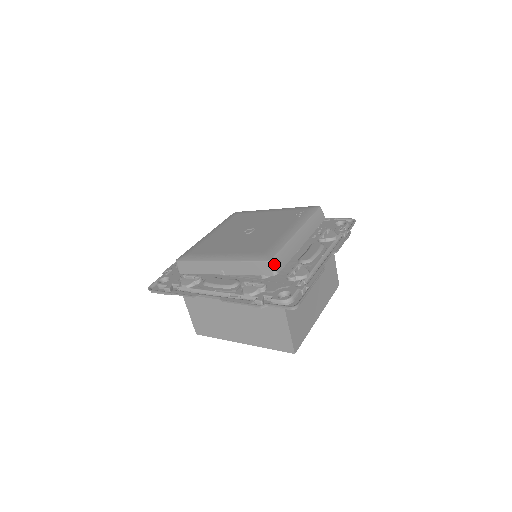
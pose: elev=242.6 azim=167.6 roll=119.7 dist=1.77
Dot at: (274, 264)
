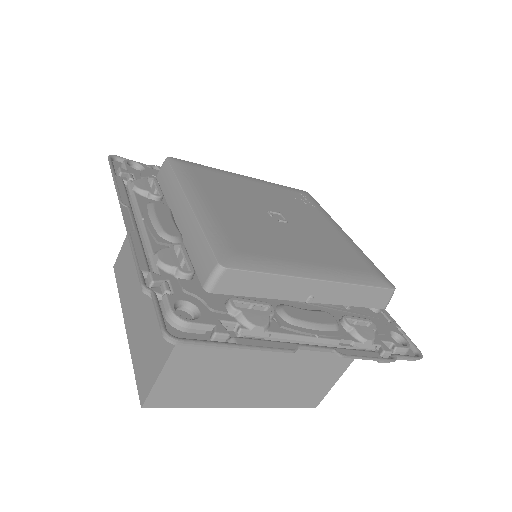
Dot at: (392, 293)
